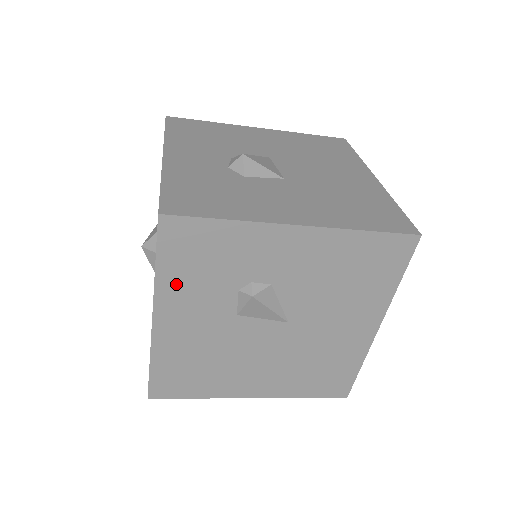
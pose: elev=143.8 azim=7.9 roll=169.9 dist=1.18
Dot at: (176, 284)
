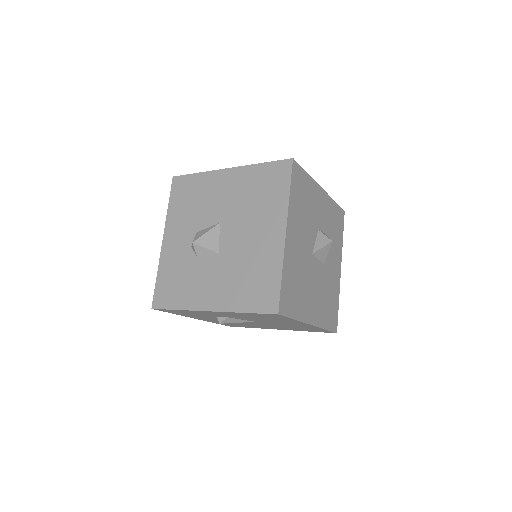
Dot at: (188, 315)
